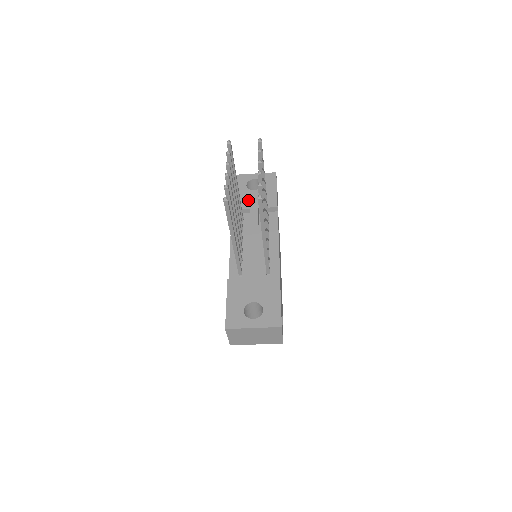
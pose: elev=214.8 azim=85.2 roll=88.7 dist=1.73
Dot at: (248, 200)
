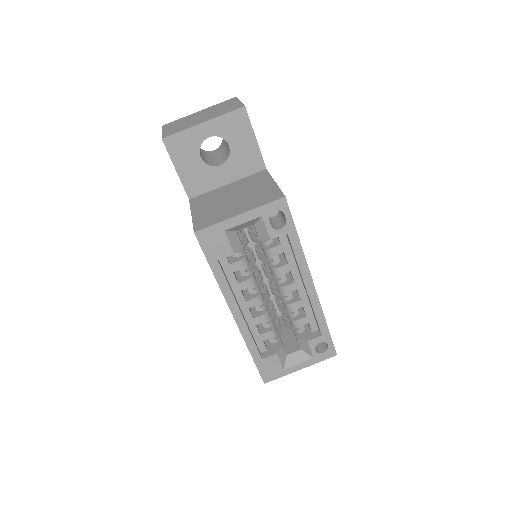
Dot at: occluded
